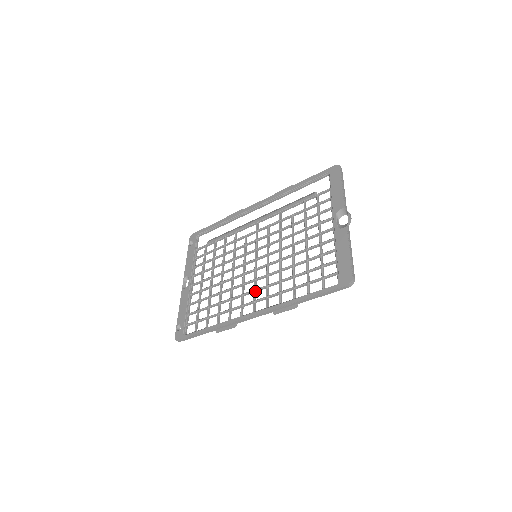
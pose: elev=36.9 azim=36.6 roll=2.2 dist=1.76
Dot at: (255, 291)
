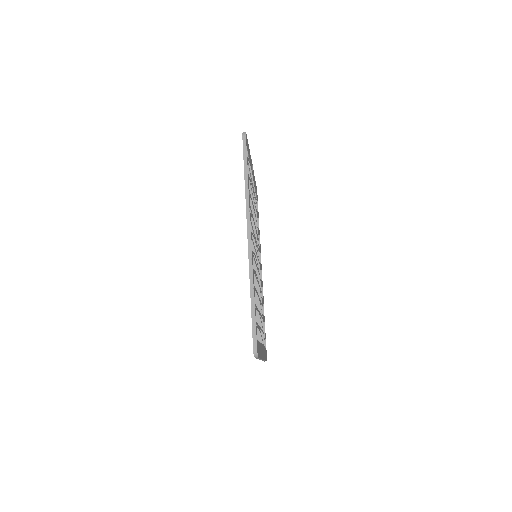
Dot at: occluded
